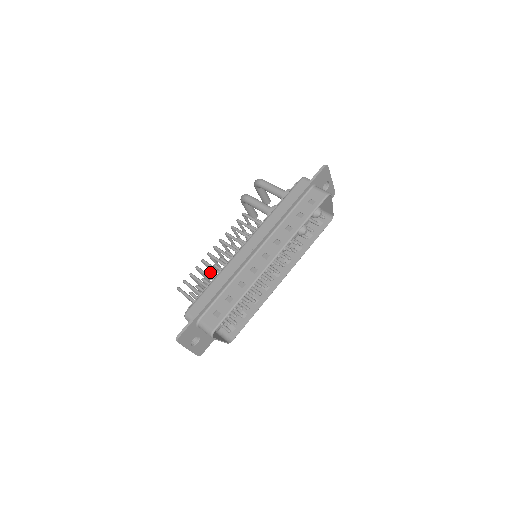
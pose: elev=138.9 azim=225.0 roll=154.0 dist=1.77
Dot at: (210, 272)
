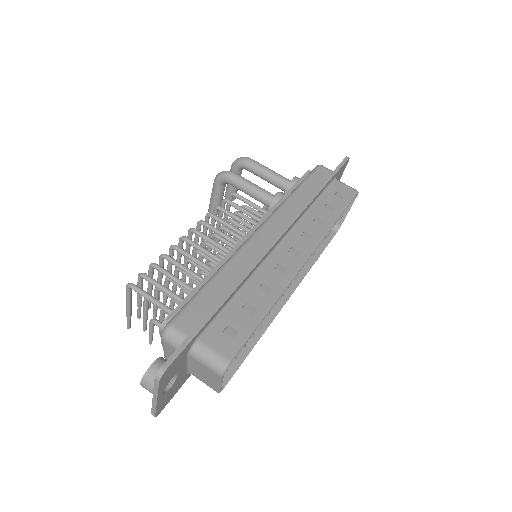
Dot at: occluded
